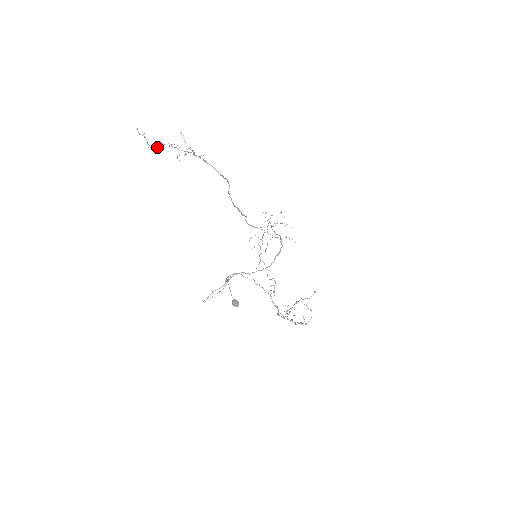
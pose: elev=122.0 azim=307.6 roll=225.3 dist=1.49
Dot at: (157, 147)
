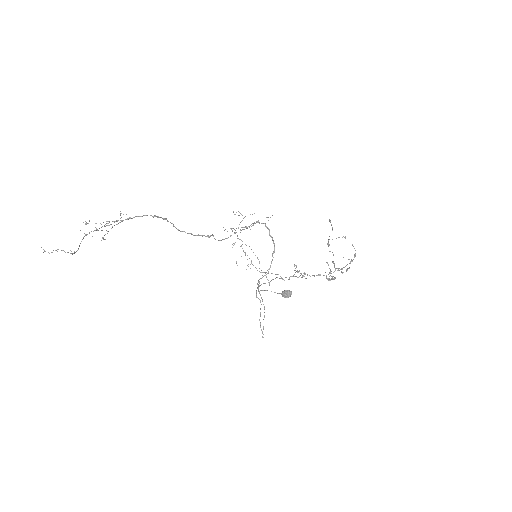
Dot at: (78, 249)
